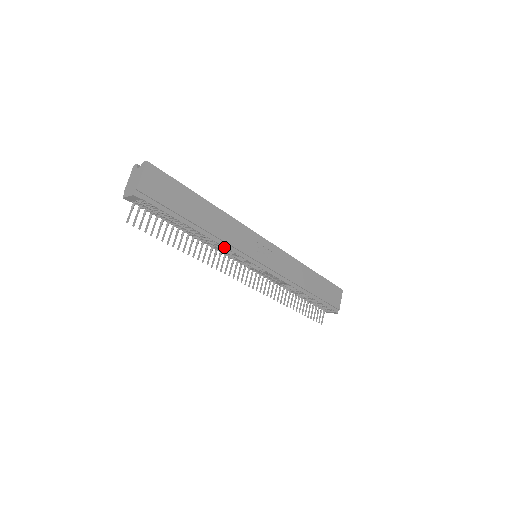
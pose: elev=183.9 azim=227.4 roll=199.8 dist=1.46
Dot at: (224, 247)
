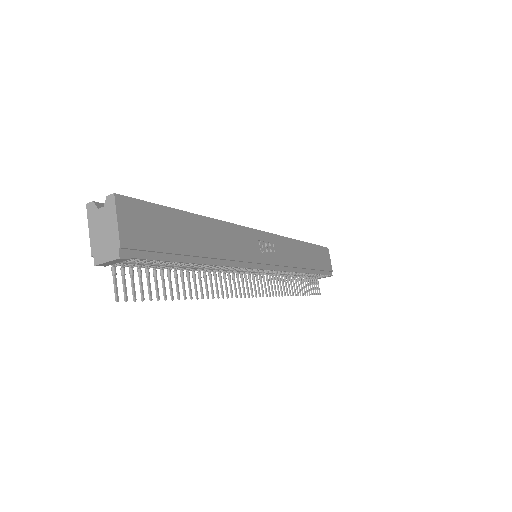
Dot at: (234, 267)
